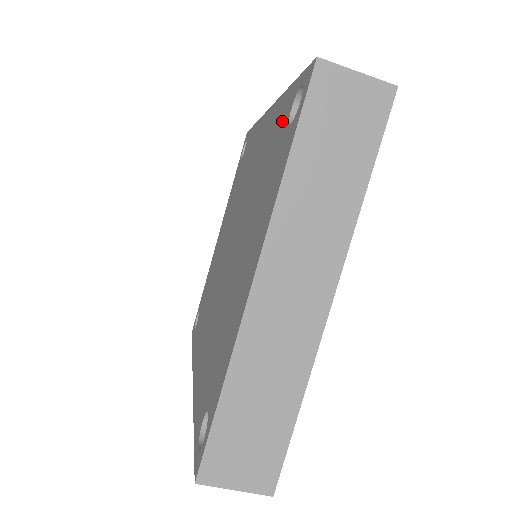
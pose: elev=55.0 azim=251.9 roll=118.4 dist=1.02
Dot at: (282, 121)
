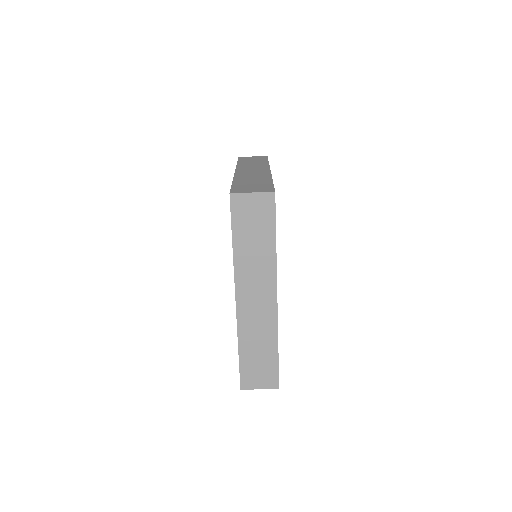
Dot at: occluded
